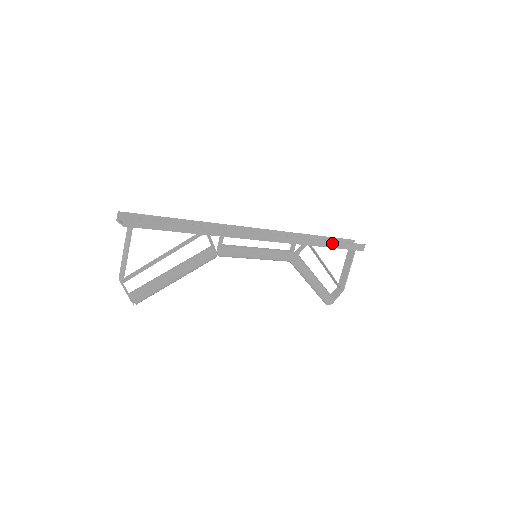
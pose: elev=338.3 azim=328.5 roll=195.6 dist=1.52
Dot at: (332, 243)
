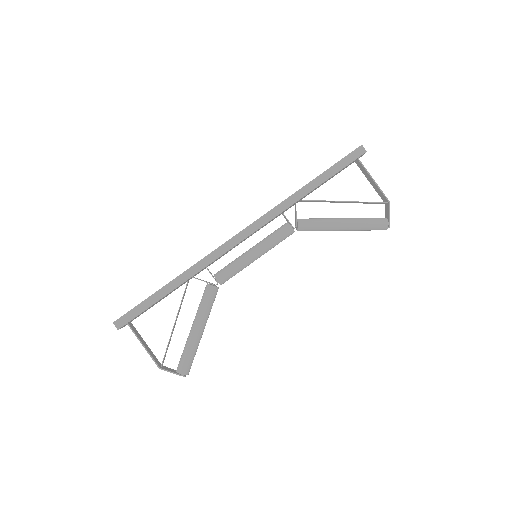
Dot at: (319, 179)
